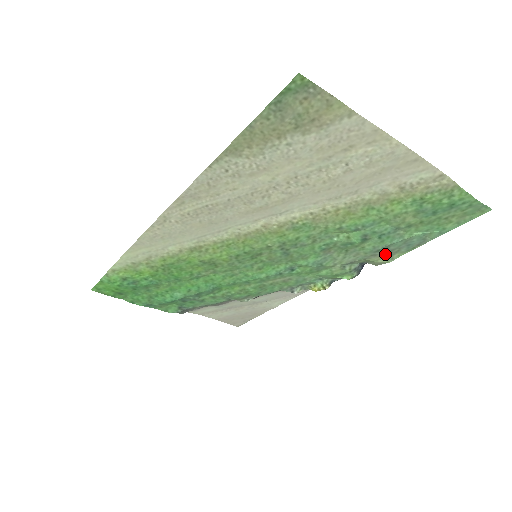
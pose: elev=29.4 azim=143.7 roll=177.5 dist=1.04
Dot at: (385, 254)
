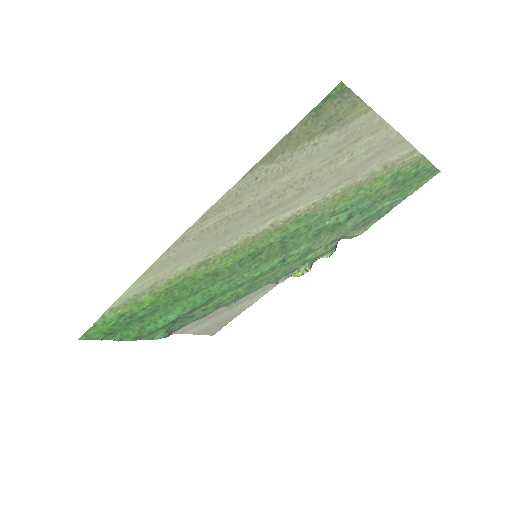
Dot at: (361, 227)
